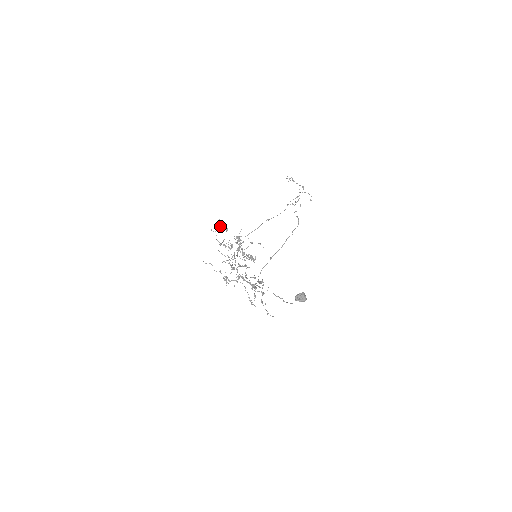
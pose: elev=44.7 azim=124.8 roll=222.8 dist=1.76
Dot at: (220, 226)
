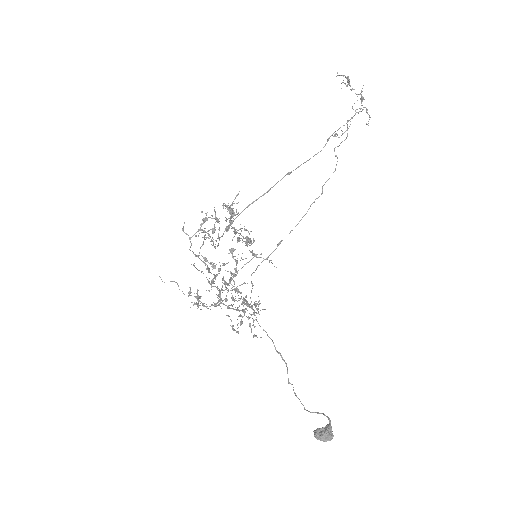
Dot at: (201, 224)
